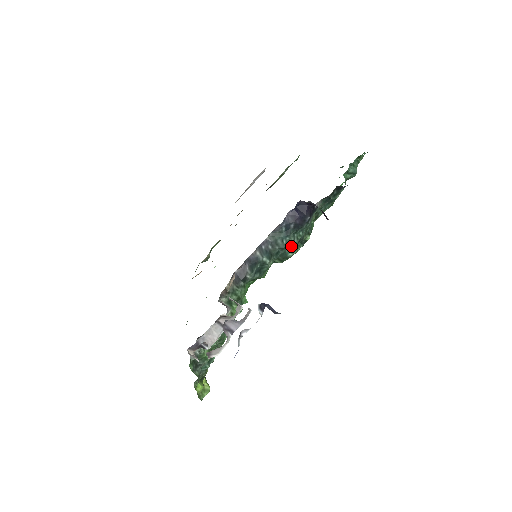
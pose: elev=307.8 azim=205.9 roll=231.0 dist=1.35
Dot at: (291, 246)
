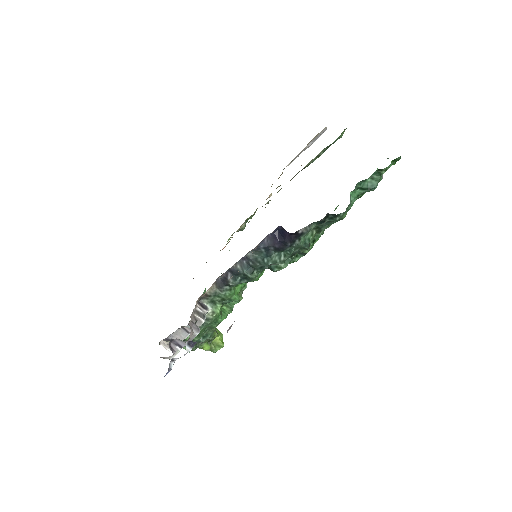
Dot at: (276, 263)
